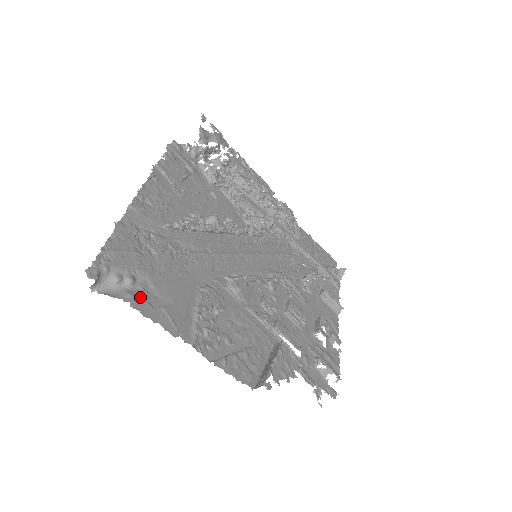
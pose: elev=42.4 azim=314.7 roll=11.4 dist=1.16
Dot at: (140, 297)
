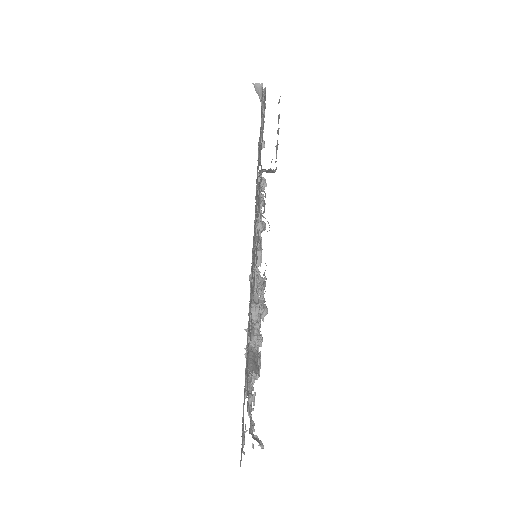
Dot at: occluded
